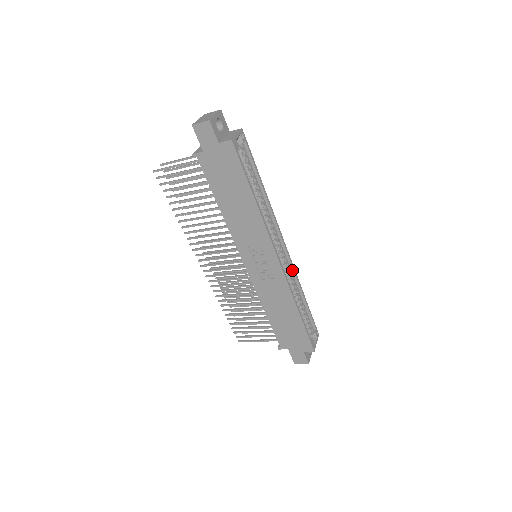
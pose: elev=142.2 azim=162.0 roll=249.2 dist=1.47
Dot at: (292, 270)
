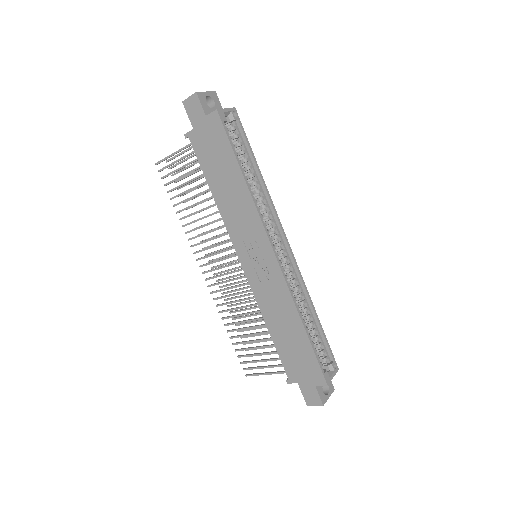
Dot at: (298, 275)
